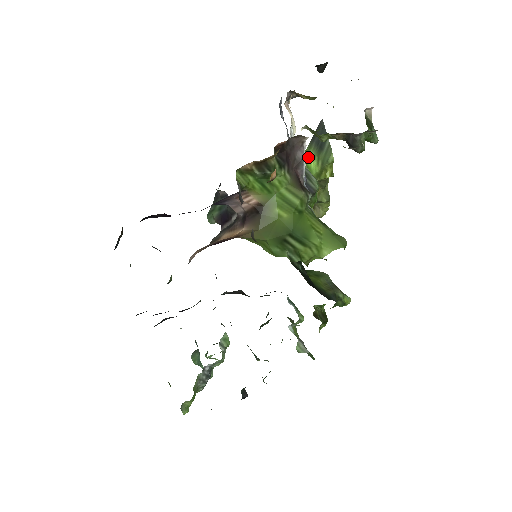
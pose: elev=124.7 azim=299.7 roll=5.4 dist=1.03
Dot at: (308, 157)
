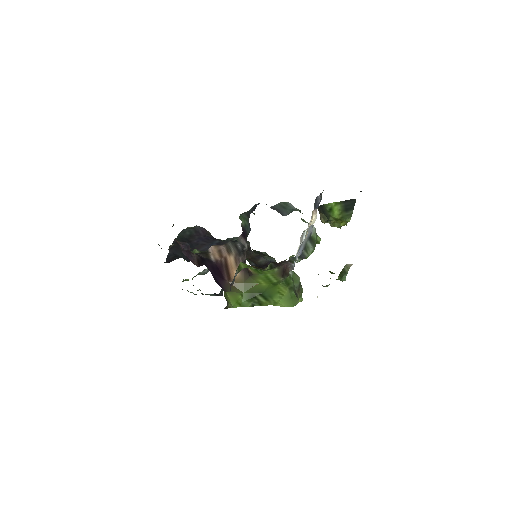
Dot at: (336, 206)
